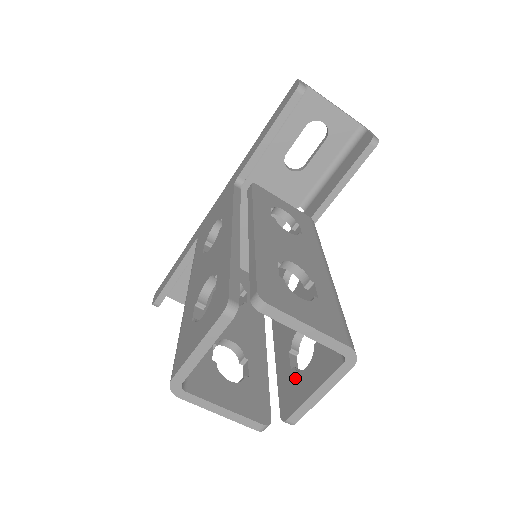
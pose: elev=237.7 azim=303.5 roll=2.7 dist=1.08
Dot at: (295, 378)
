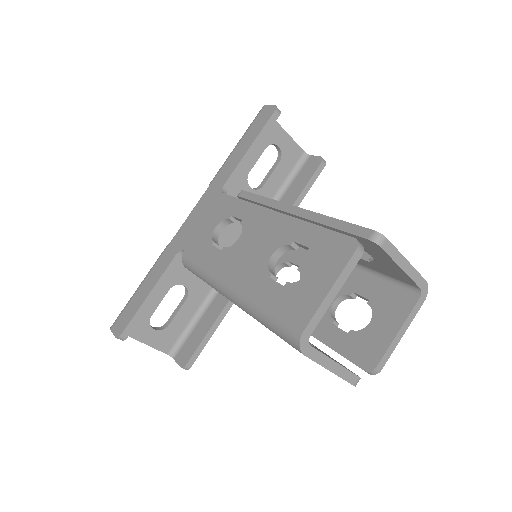
Dot at: (361, 335)
